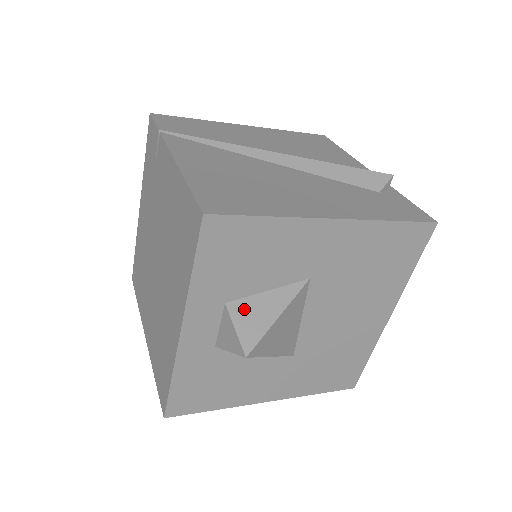
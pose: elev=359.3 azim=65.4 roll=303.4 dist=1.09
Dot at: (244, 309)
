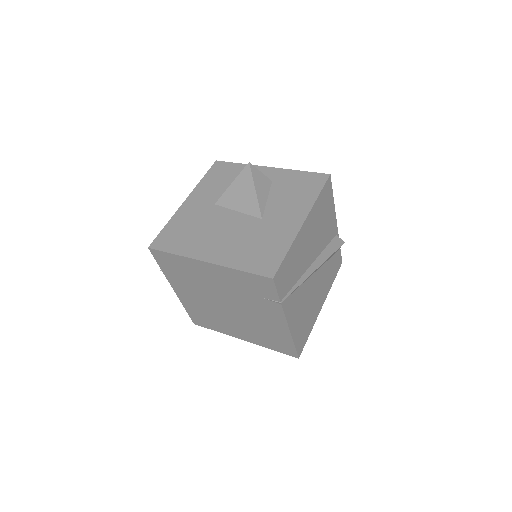
Dot at: occluded
